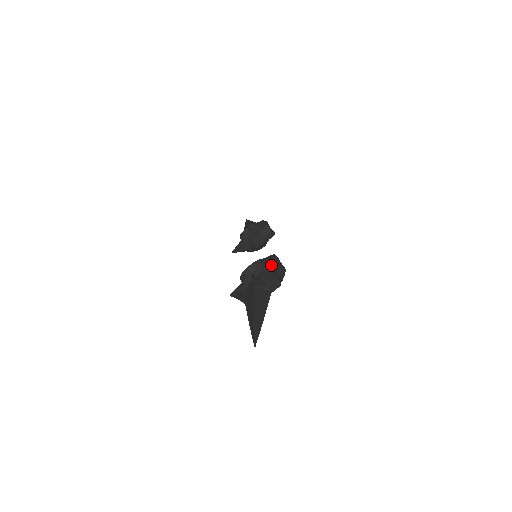
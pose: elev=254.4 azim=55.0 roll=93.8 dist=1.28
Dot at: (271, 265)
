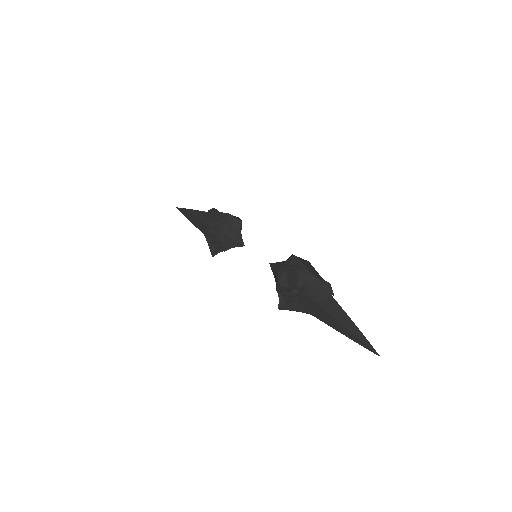
Dot at: (308, 271)
